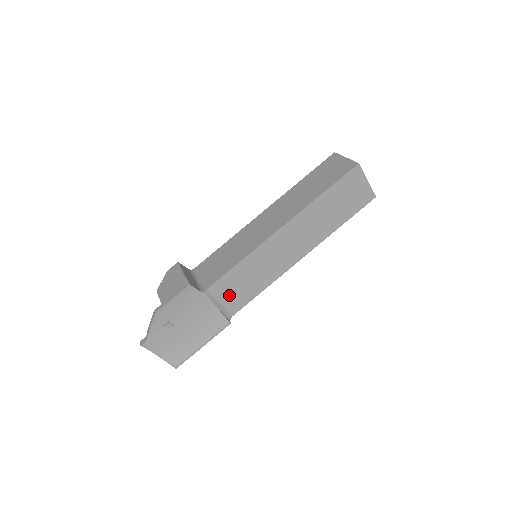
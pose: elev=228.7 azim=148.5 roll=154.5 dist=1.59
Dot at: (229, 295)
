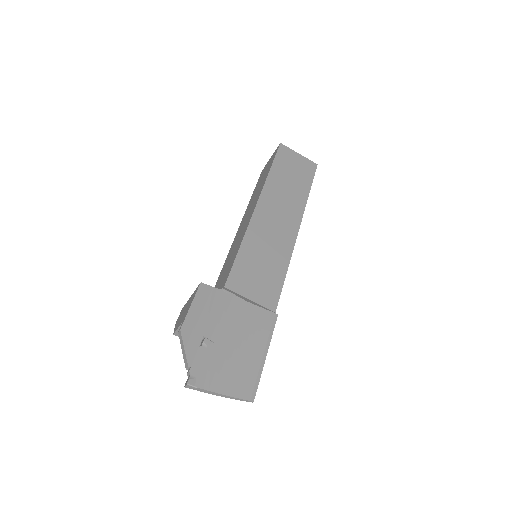
Dot at: (254, 288)
